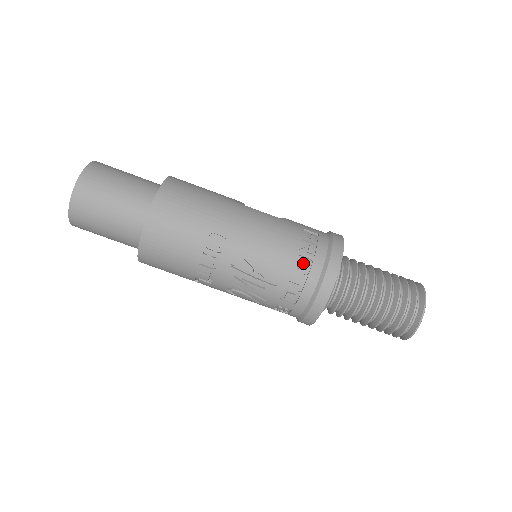
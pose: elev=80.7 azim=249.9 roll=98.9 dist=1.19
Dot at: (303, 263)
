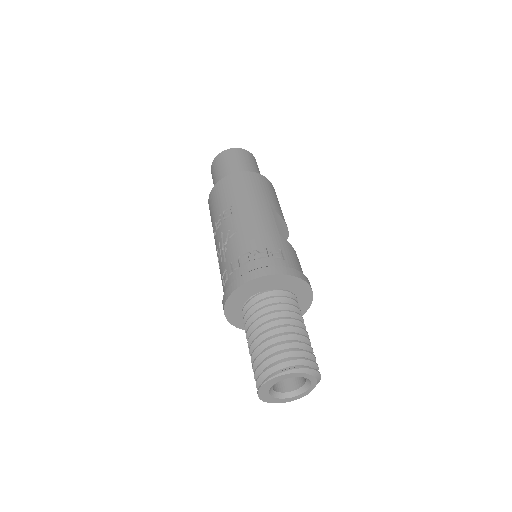
Dot at: (246, 258)
